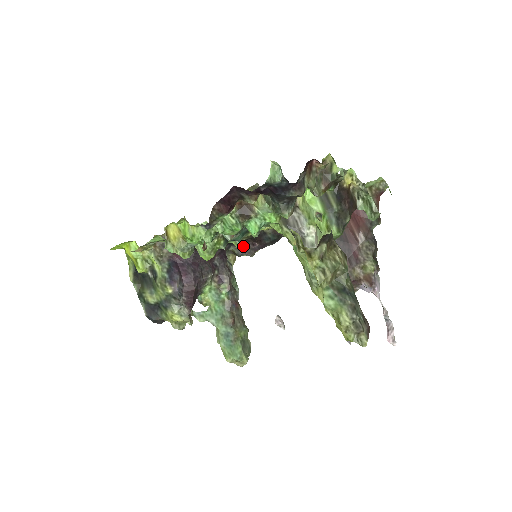
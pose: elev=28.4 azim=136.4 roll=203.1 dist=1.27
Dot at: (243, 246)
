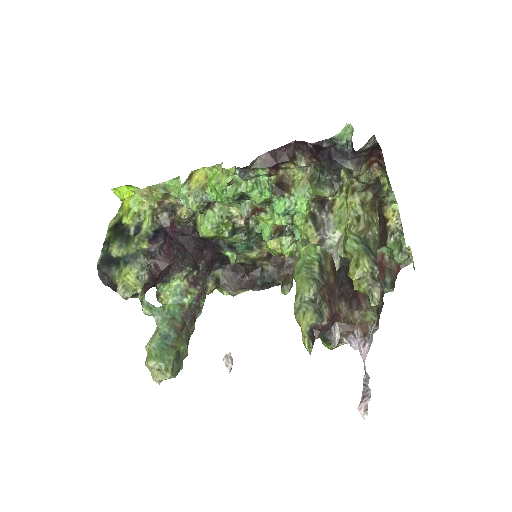
Dot at: (232, 275)
